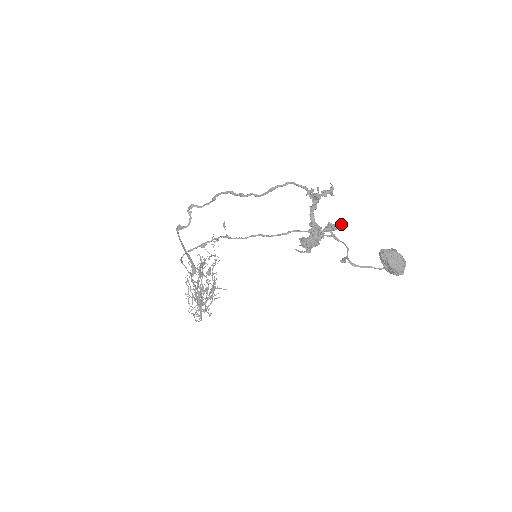
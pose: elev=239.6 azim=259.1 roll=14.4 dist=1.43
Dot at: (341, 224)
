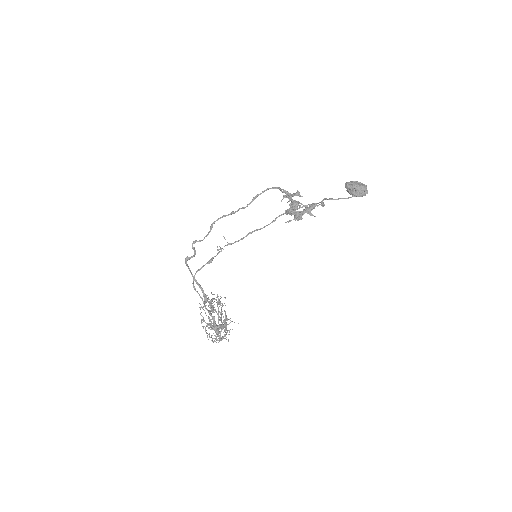
Dot at: (313, 205)
